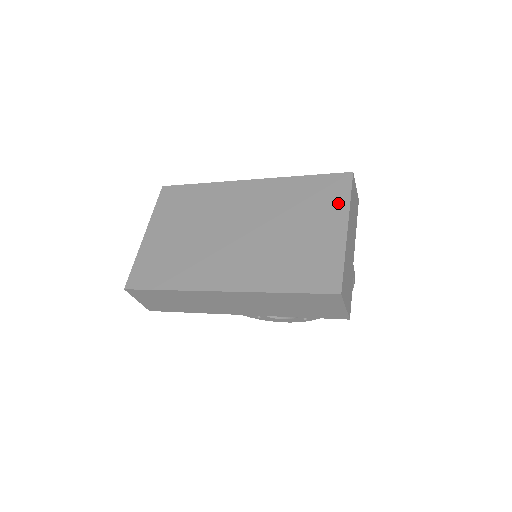
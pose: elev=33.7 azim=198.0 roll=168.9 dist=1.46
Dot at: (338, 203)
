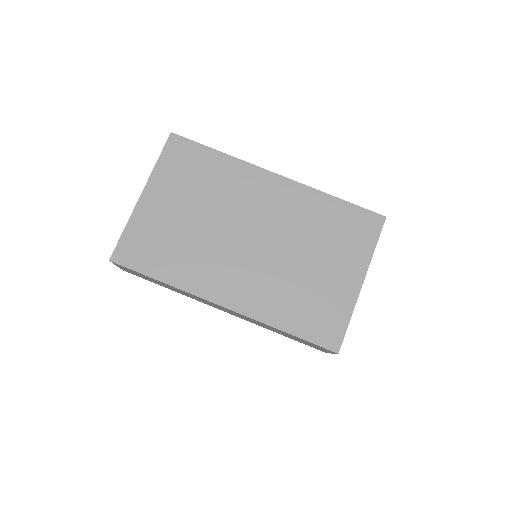
Dot at: (362, 249)
